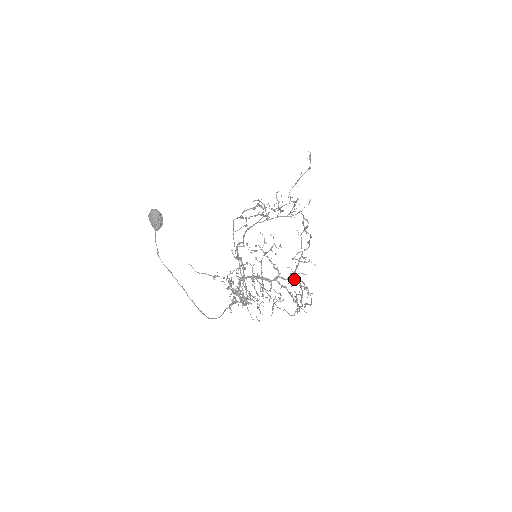
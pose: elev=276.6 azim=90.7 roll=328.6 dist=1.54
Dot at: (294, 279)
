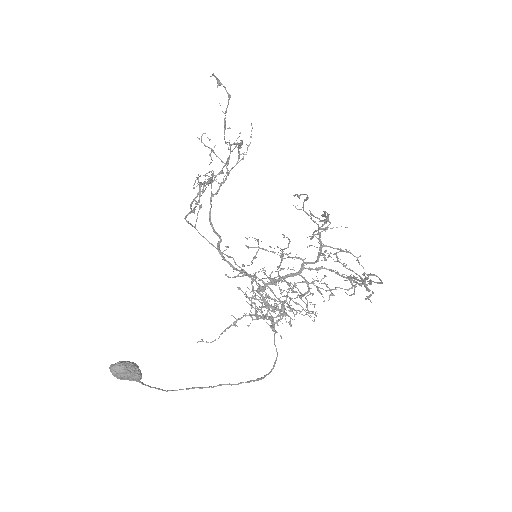
Dot at: (328, 257)
